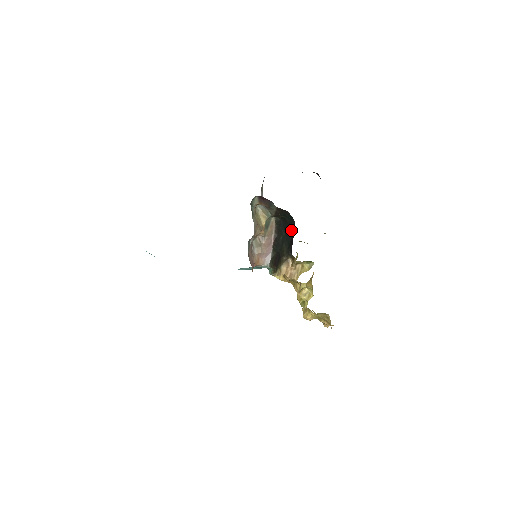
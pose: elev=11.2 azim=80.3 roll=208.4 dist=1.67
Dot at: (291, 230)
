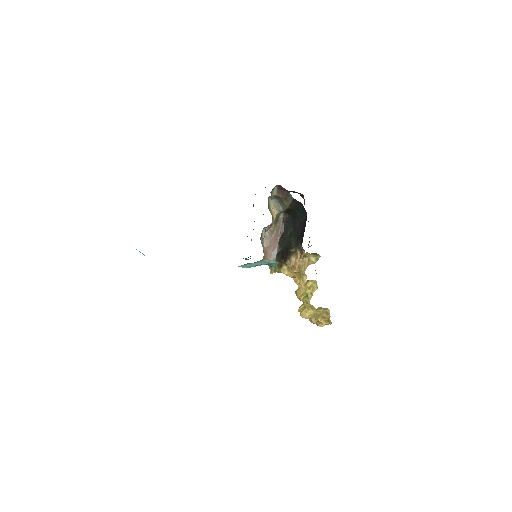
Dot at: (301, 224)
